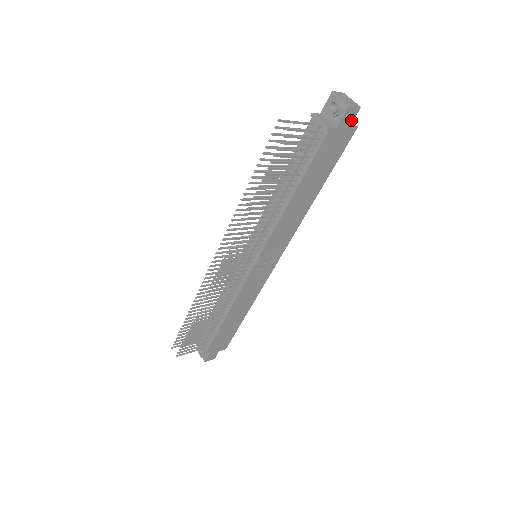
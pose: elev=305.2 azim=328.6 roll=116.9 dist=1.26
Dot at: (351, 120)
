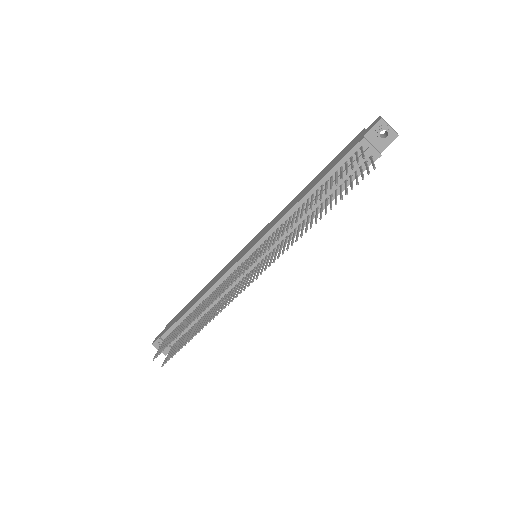
Dot at: occluded
